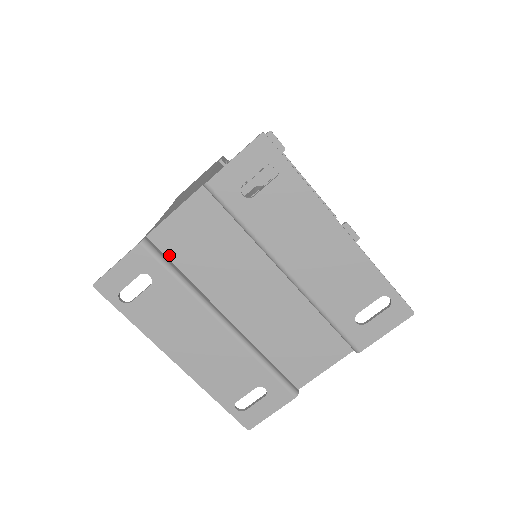
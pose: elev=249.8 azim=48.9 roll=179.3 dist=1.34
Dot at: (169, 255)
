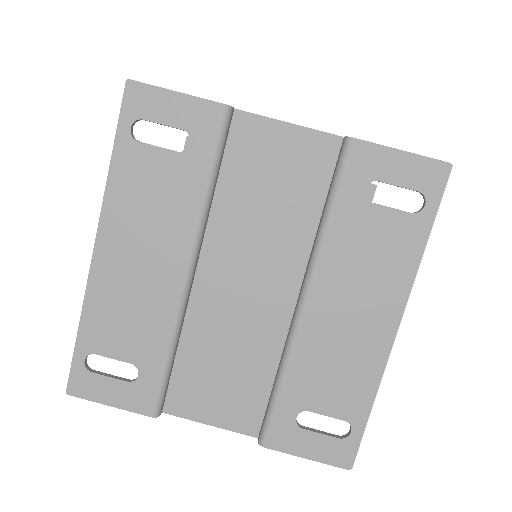
Dot at: (229, 151)
